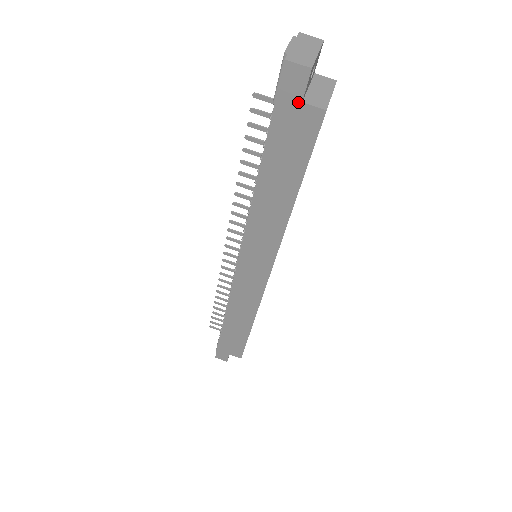
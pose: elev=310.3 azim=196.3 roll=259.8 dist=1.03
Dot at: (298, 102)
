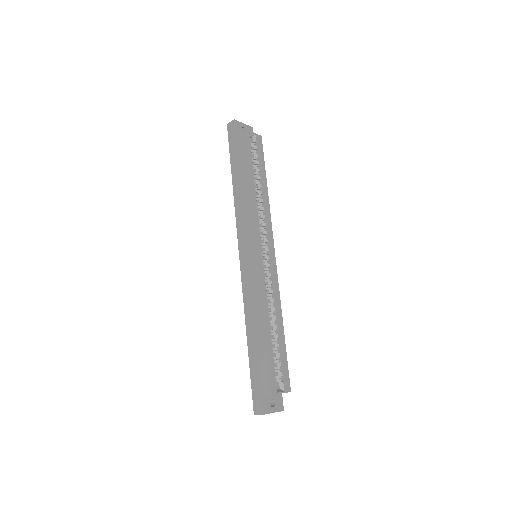
Dot at: (234, 134)
